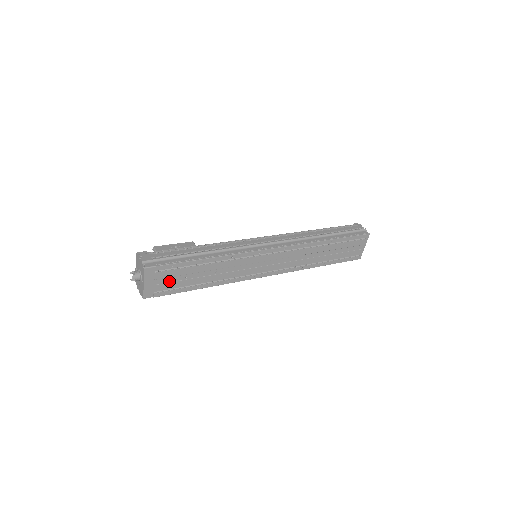
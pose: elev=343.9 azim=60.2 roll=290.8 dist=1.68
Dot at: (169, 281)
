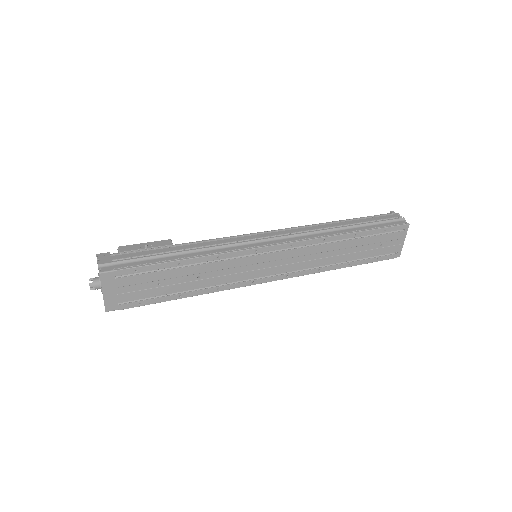
Dot at: (137, 289)
